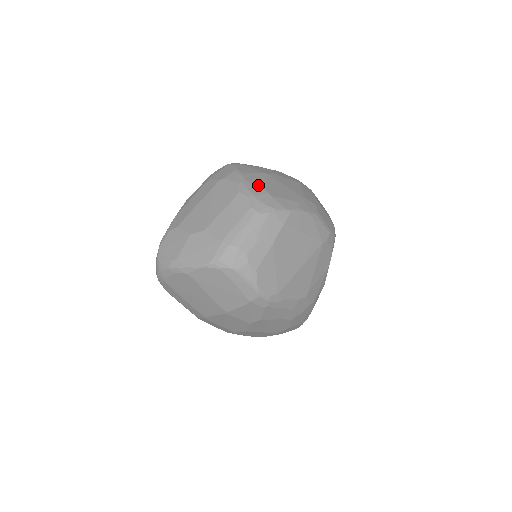
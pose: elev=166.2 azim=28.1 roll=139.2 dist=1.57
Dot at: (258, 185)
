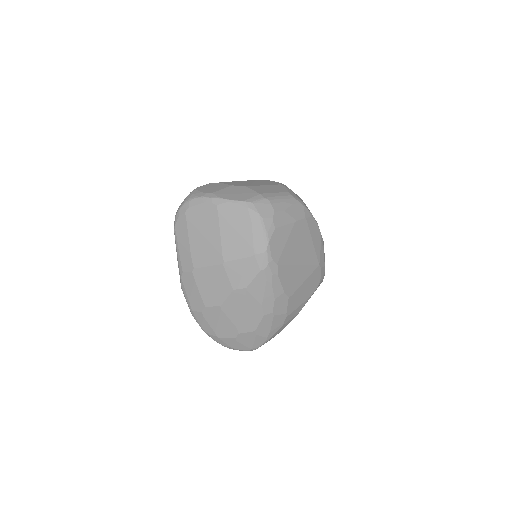
Dot at: occluded
